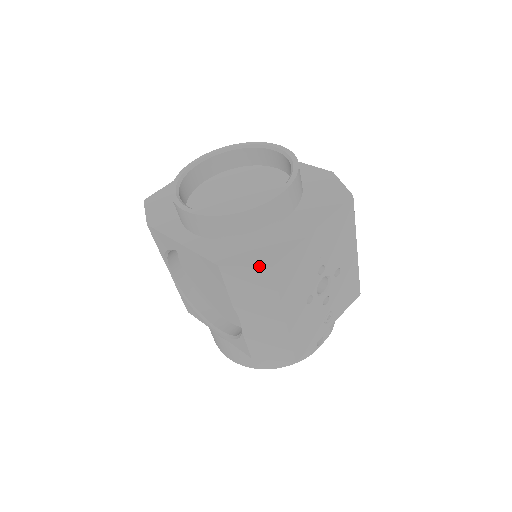
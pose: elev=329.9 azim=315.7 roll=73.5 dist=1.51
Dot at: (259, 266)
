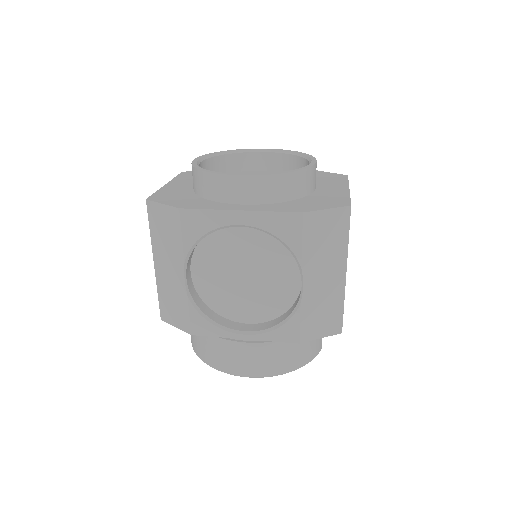
Dot at: (340, 206)
